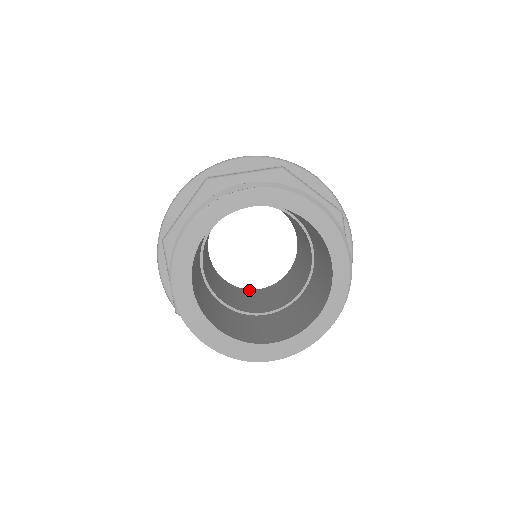
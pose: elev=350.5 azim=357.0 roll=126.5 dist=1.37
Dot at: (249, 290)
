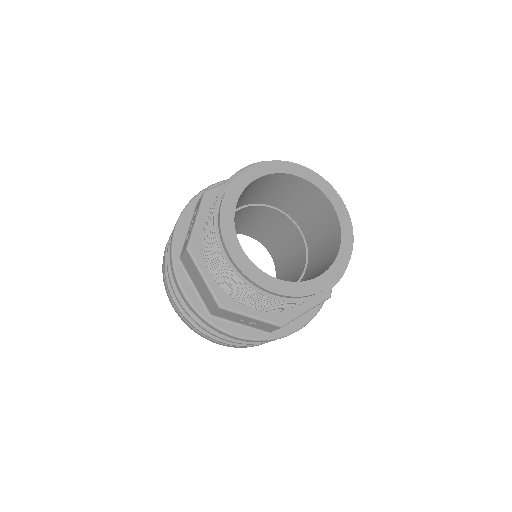
Dot at: occluded
